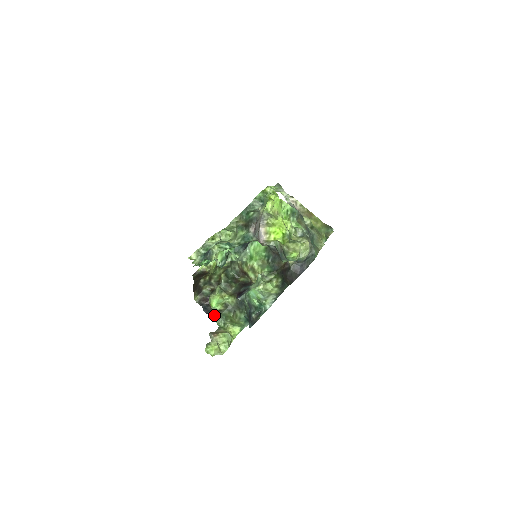
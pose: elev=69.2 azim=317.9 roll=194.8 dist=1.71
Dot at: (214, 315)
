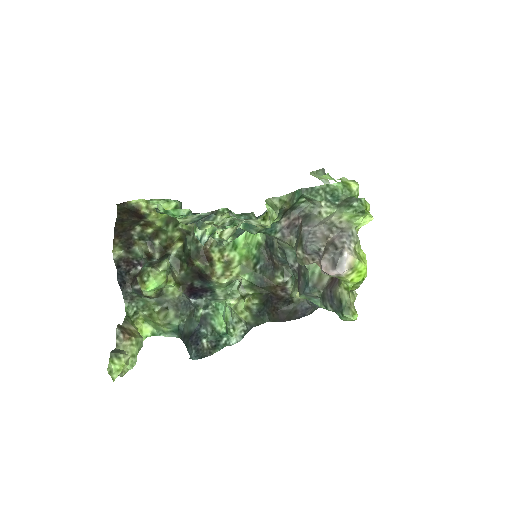
Dot at: (129, 293)
